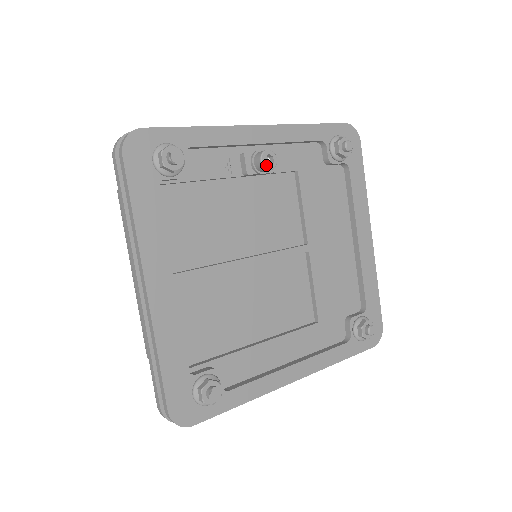
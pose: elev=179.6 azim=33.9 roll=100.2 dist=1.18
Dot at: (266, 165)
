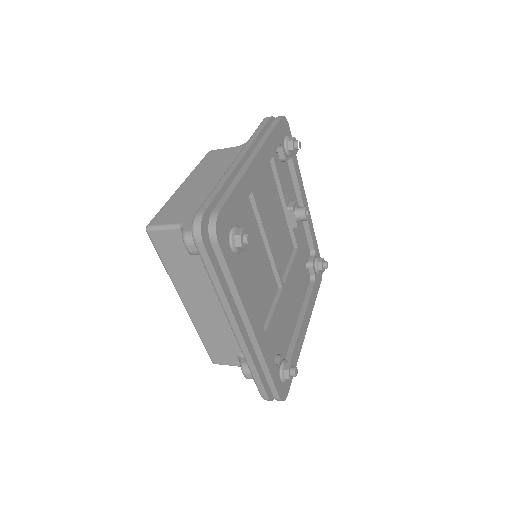
Dot at: occluded
